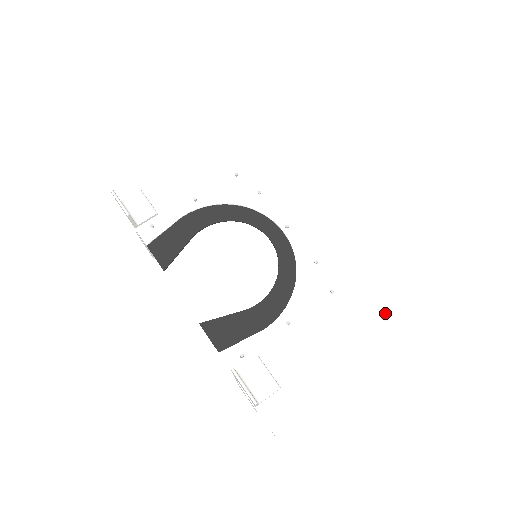
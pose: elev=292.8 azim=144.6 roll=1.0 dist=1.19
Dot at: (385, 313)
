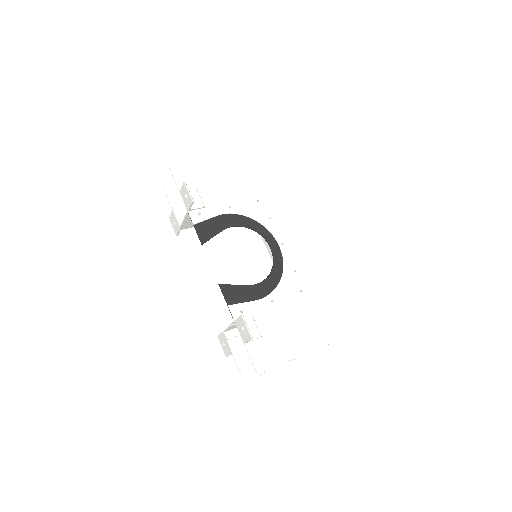
Dot at: (328, 313)
